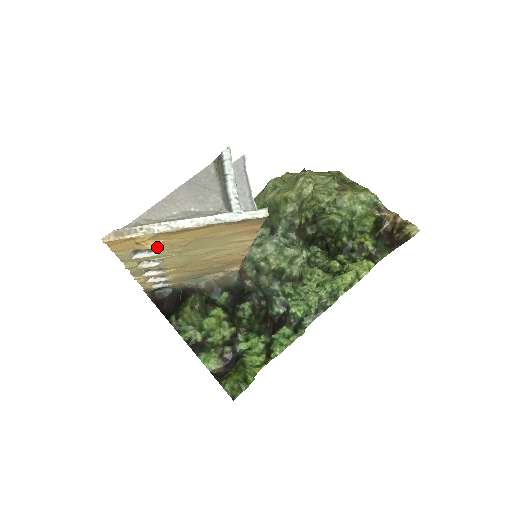
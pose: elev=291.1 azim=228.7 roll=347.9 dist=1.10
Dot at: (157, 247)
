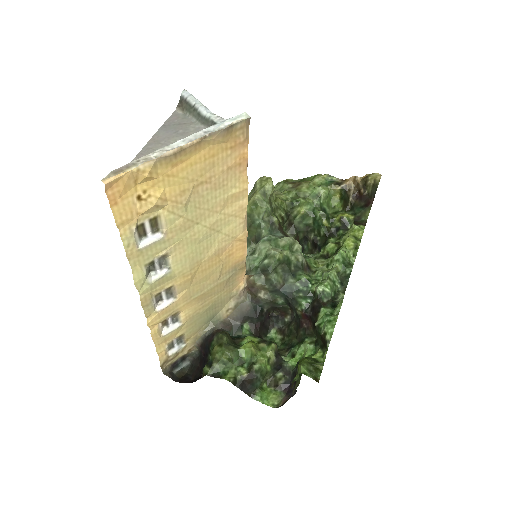
Dot at: (159, 215)
